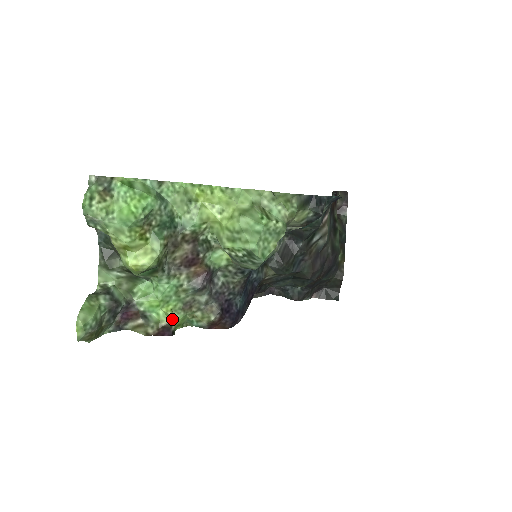
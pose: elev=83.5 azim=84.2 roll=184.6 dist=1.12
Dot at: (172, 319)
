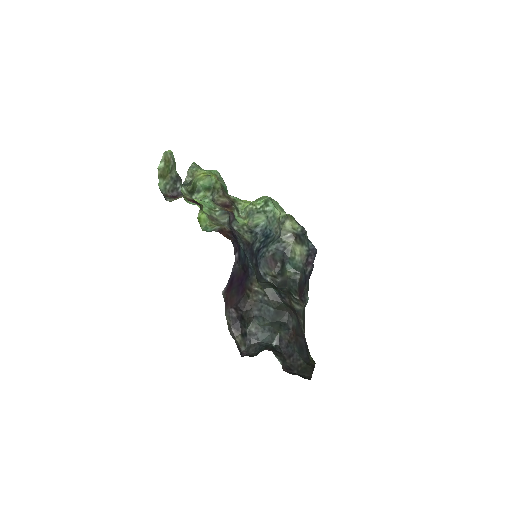
Dot at: (202, 207)
